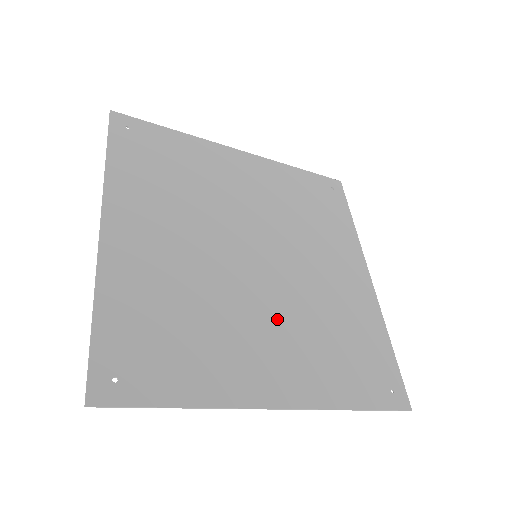
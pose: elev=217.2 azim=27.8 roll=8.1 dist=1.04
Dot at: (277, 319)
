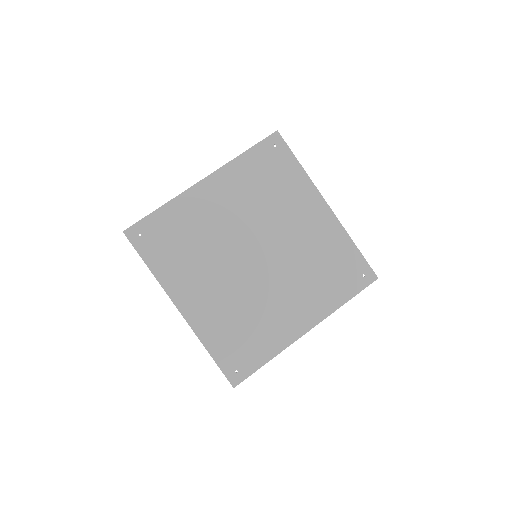
Dot at: (286, 286)
